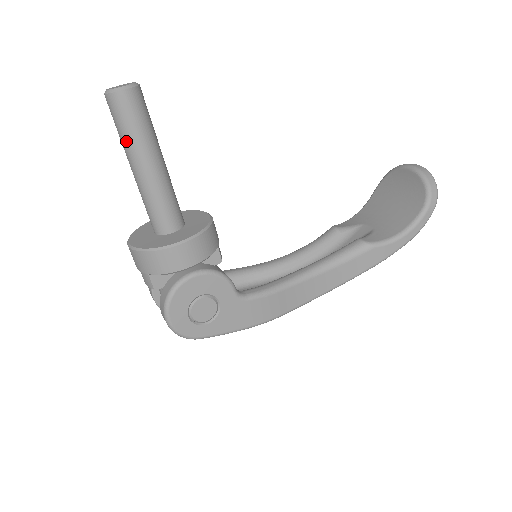
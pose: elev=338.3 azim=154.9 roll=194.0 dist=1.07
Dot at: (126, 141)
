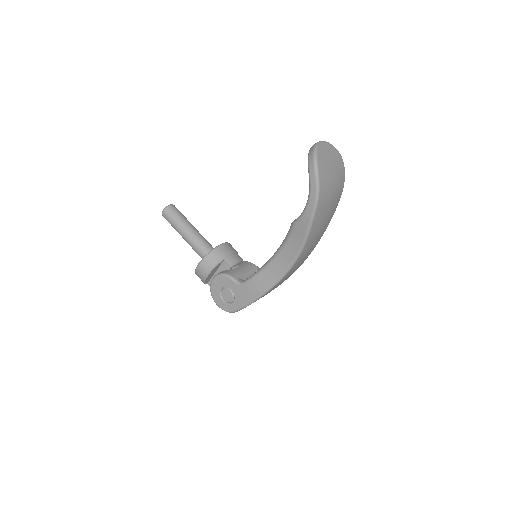
Dot at: (176, 230)
